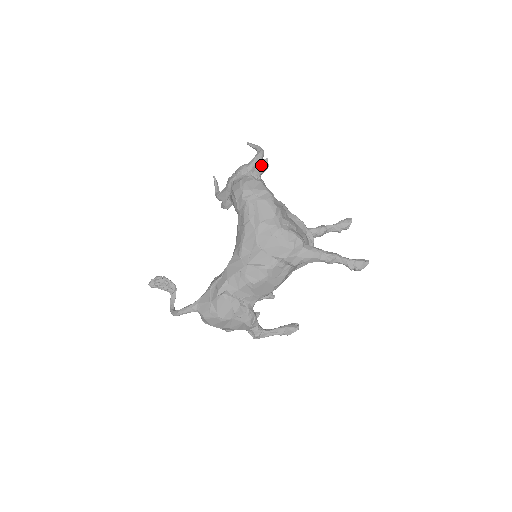
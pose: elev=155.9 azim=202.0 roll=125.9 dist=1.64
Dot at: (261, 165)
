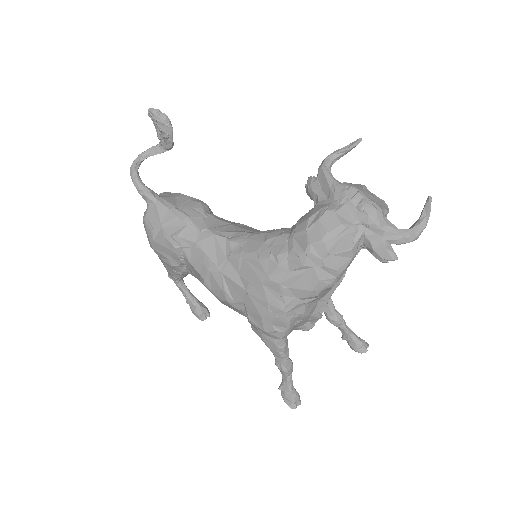
Dot at: (382, 251)
